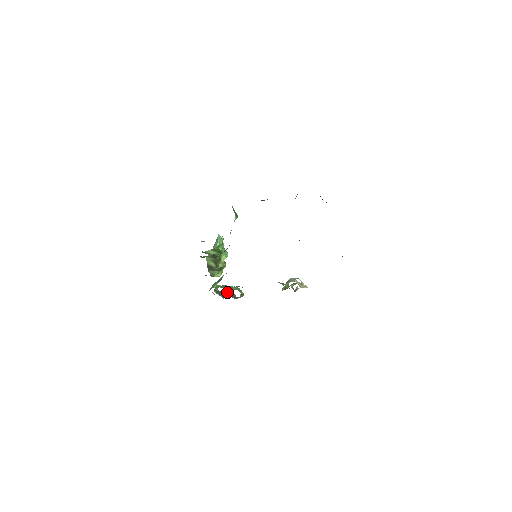
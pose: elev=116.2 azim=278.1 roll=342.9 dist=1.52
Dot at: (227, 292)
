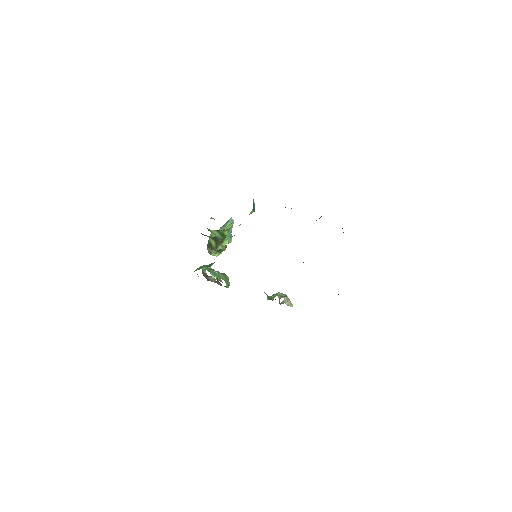
Dot at: (213, 278)
